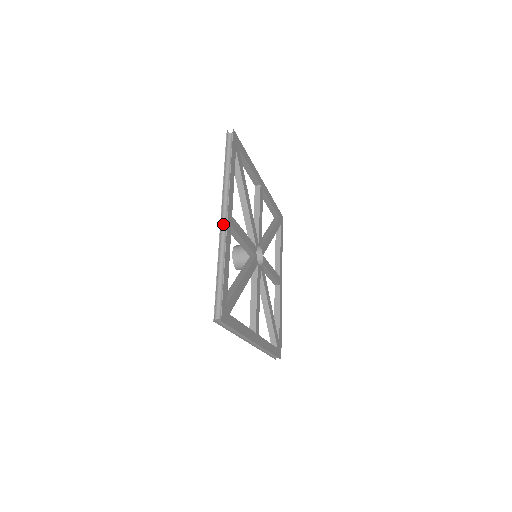
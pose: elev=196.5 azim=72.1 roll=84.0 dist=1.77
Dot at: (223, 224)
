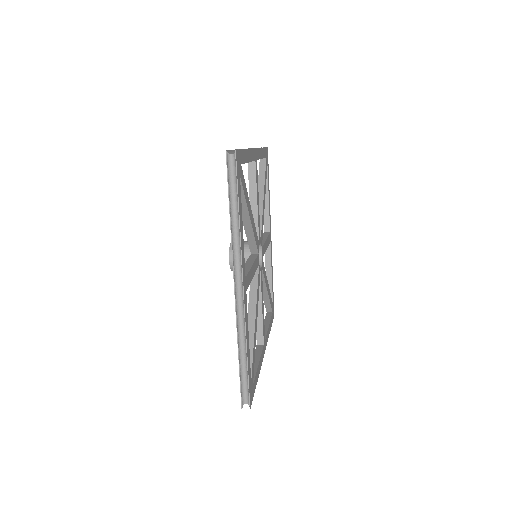
Dot at: (238, 296)
